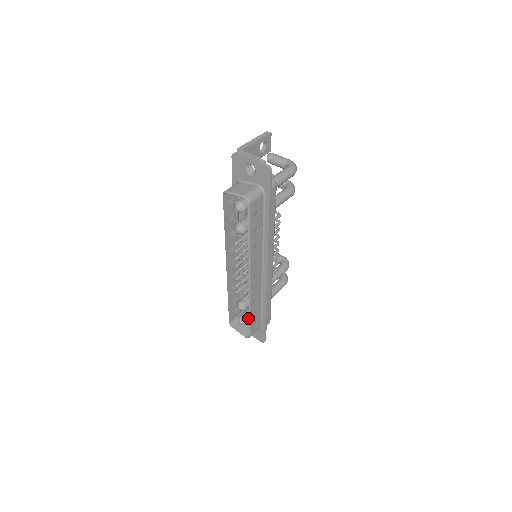
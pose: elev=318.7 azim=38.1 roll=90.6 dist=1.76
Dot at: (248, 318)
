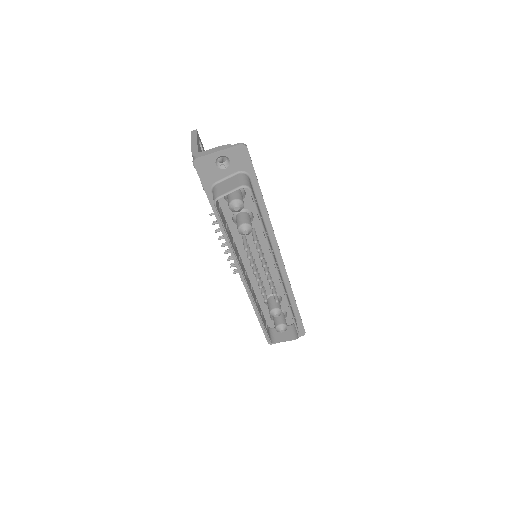
Dot at: (284, 321)
